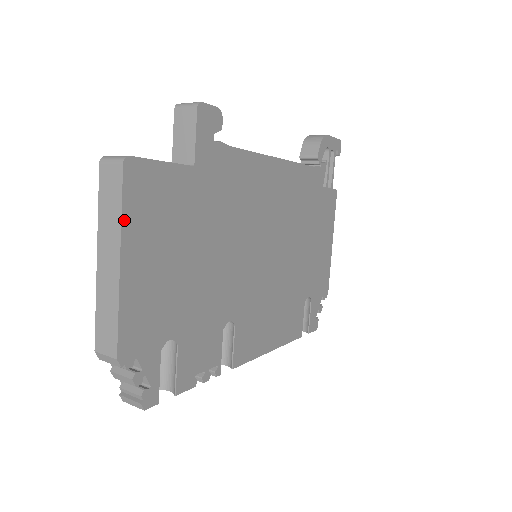
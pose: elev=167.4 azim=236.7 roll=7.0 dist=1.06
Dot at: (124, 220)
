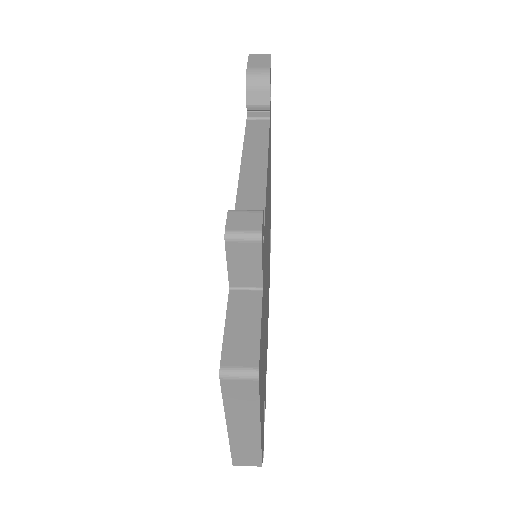
Dot at: (260, 406)
